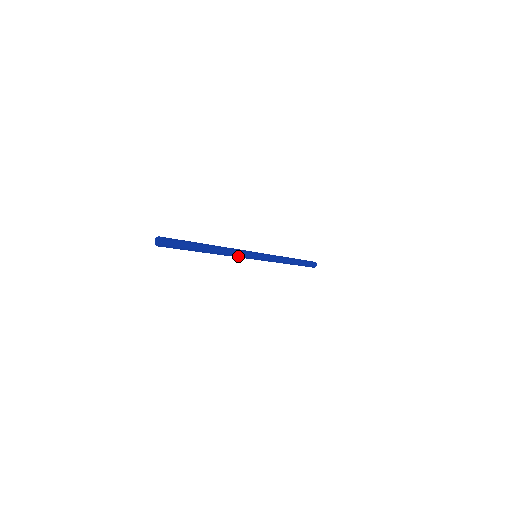
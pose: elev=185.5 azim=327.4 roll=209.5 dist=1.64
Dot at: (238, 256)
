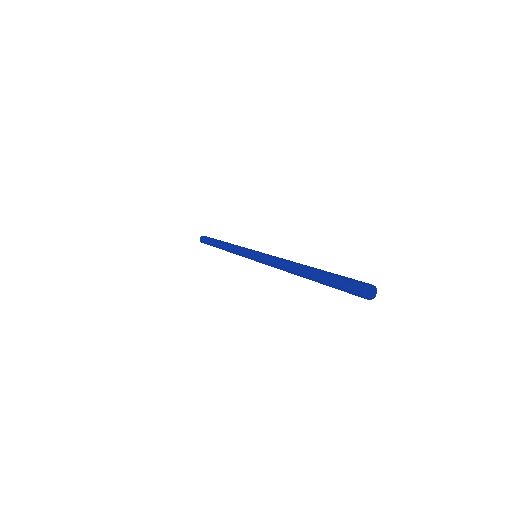
Dot at: occluded
